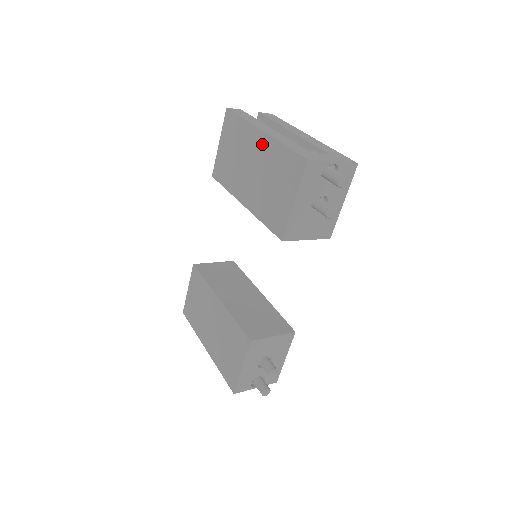
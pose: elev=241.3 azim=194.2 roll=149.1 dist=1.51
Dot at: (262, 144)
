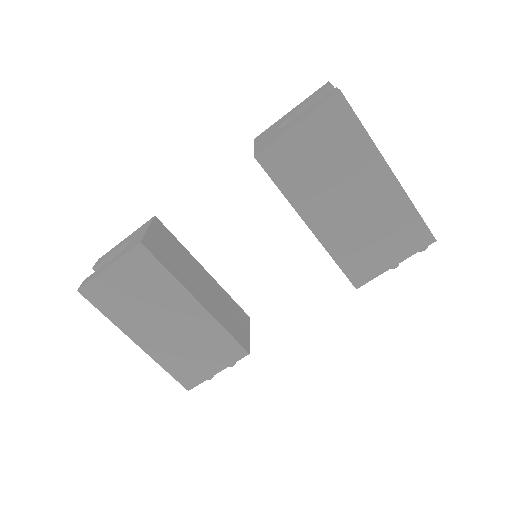
Dot at: (384, 186)
